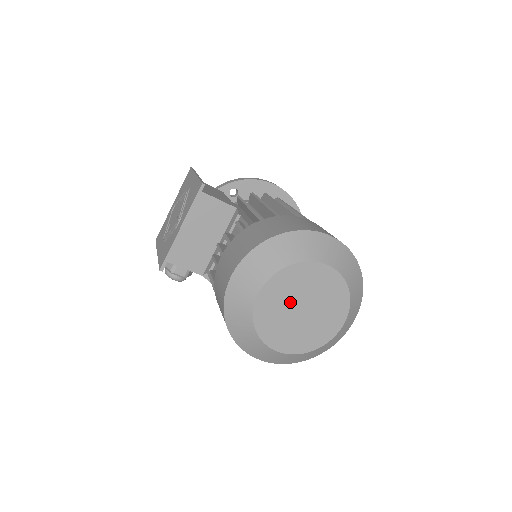
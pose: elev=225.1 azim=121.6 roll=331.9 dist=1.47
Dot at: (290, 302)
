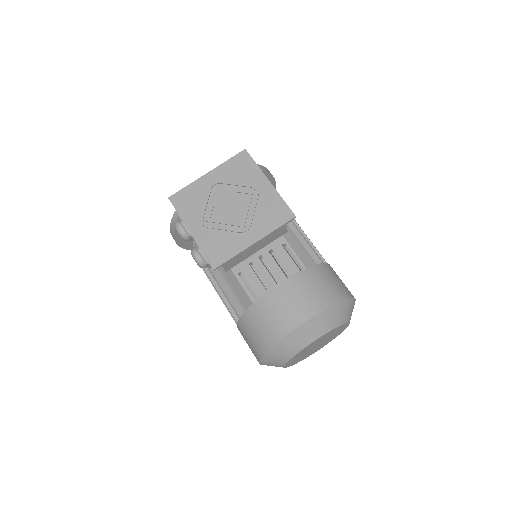
Dot at: (318, 343)
